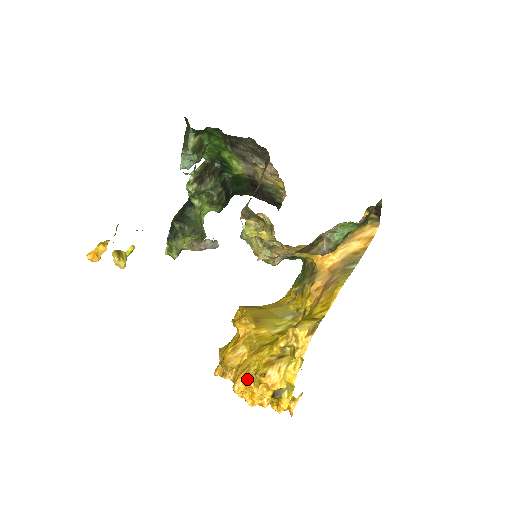
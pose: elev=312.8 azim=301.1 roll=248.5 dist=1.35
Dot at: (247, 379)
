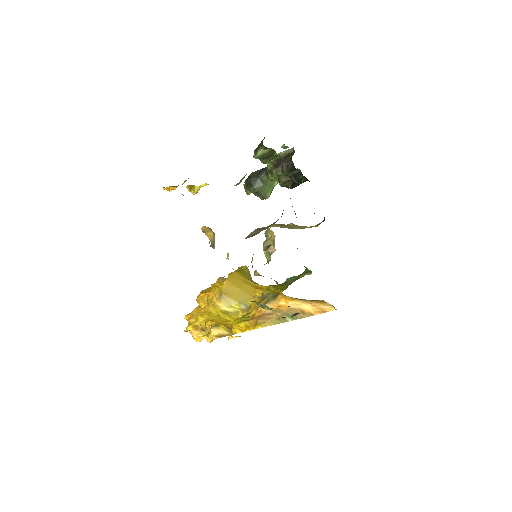
Dot at: (188, 321)
